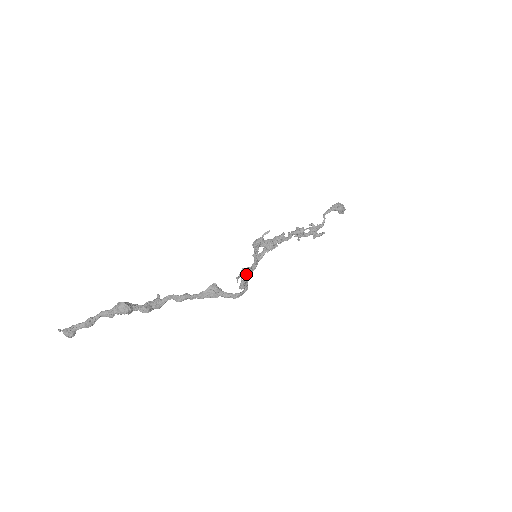
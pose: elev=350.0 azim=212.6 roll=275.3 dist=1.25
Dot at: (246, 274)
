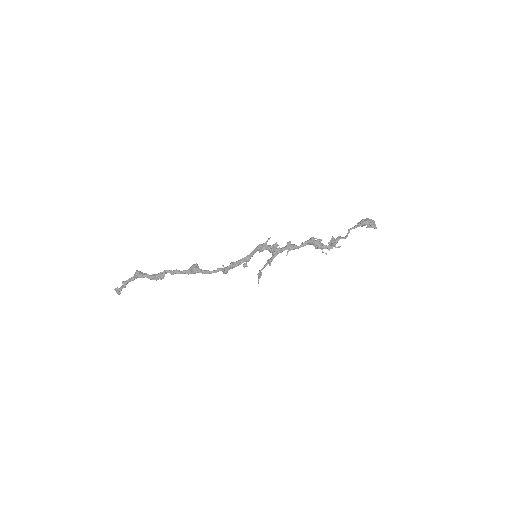
Dot at: (231, 263)
